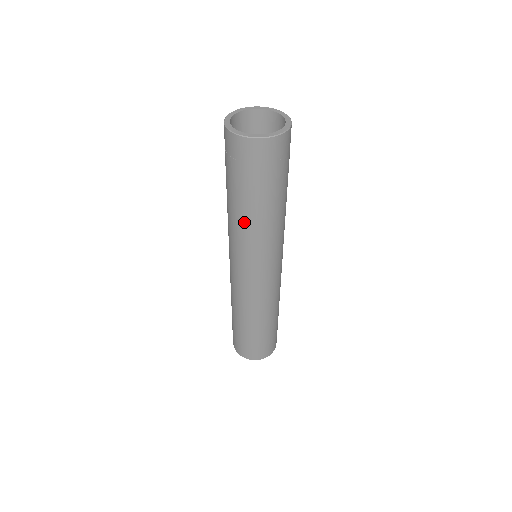
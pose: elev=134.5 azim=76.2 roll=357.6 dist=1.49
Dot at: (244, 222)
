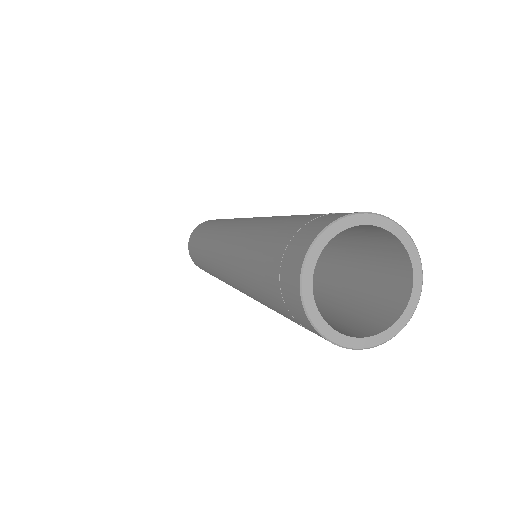
Dot at: occluded
